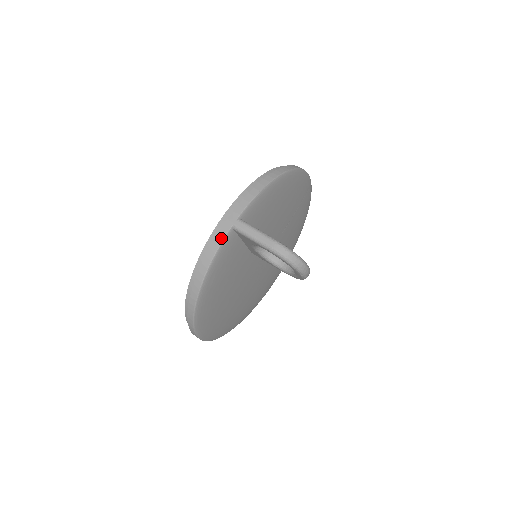
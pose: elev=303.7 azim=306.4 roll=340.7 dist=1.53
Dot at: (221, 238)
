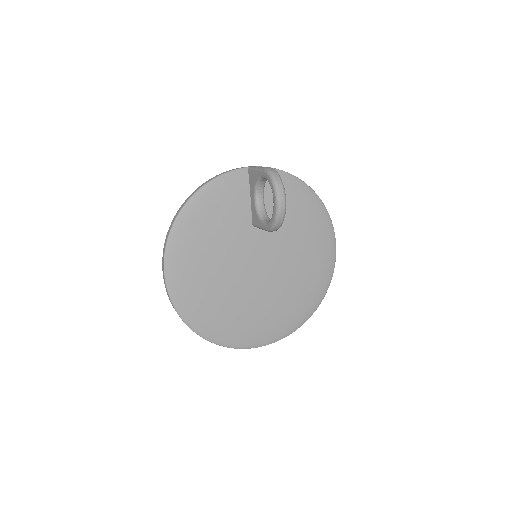
Dot at: (236, 169)
